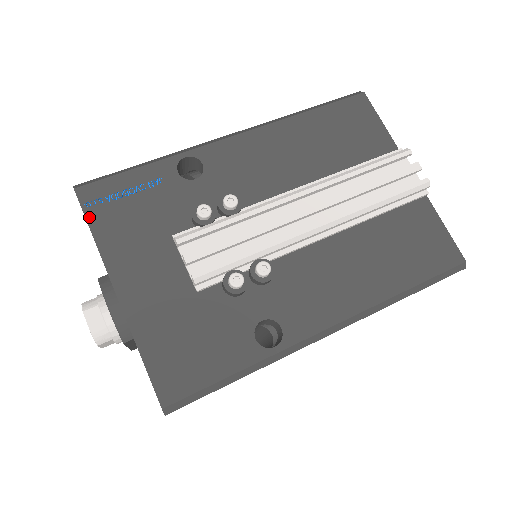
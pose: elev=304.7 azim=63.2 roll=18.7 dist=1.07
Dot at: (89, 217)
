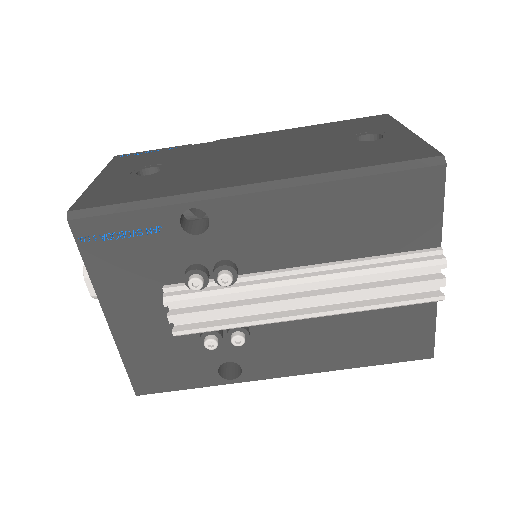
Dot at: (83, 252)
